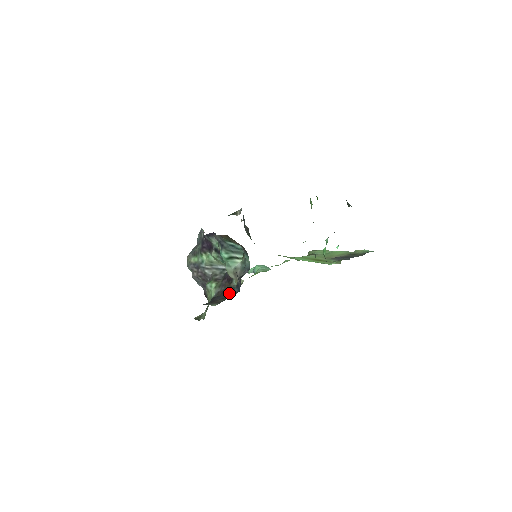
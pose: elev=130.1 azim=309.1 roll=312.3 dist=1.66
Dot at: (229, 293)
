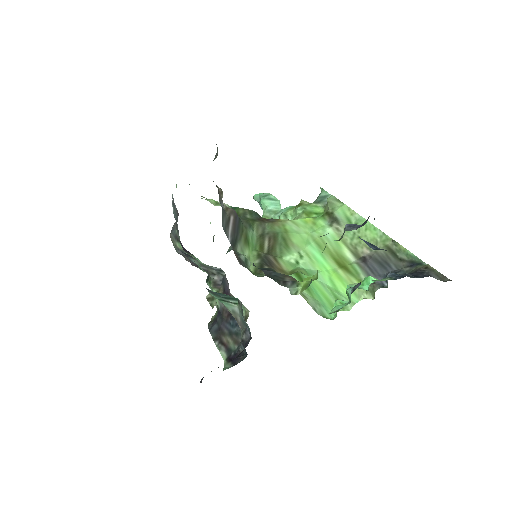
Dot at: (236, 325)
